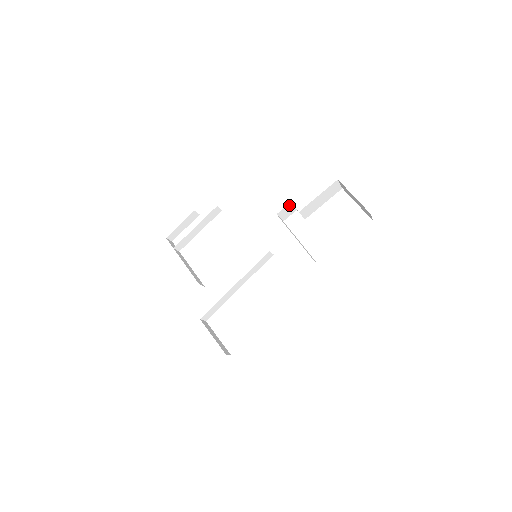
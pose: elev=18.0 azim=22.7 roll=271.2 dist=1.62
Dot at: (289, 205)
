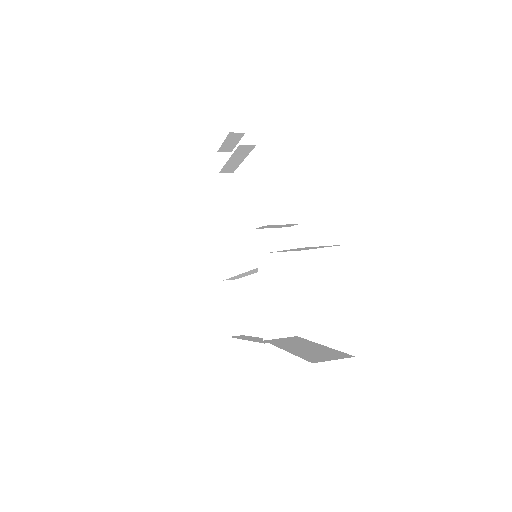
Dot at: (268, 225)
